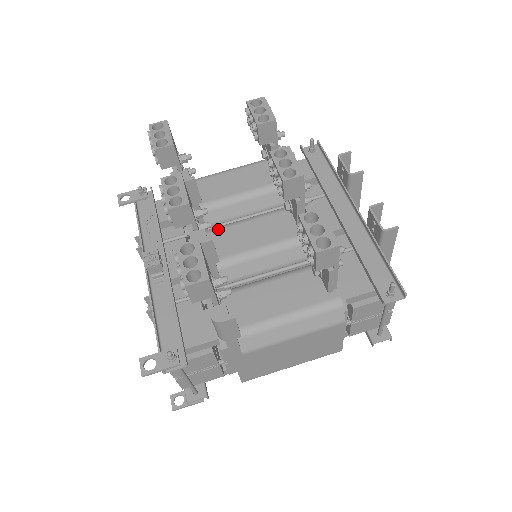
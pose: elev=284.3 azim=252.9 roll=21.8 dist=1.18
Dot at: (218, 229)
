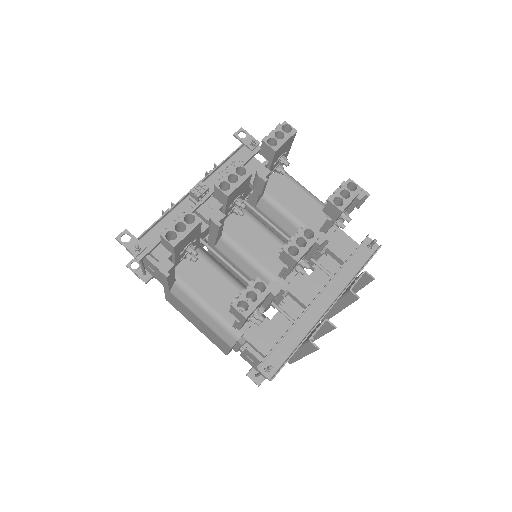
Dot at: (252, 219)
